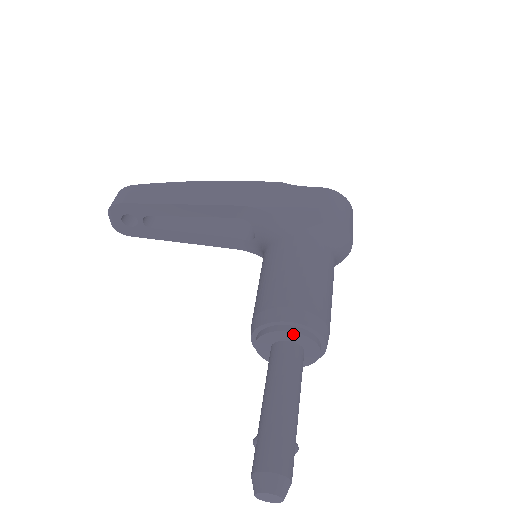
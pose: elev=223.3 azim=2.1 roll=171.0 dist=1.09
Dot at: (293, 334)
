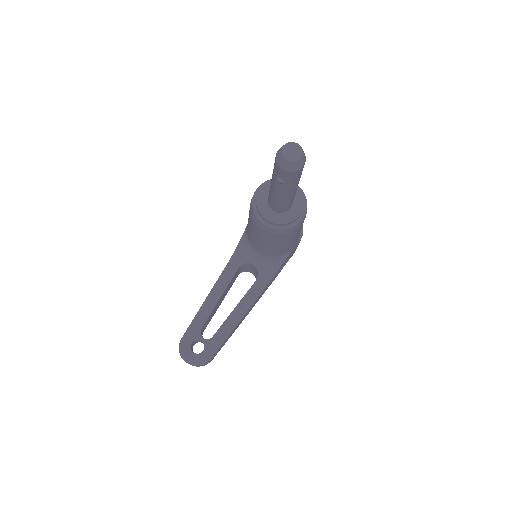
Dot at: (263, 189)
